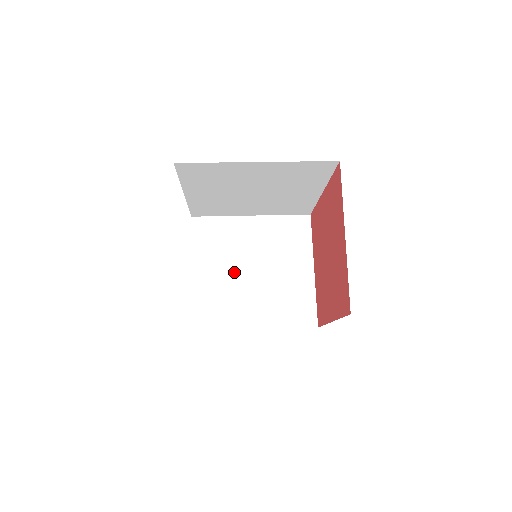
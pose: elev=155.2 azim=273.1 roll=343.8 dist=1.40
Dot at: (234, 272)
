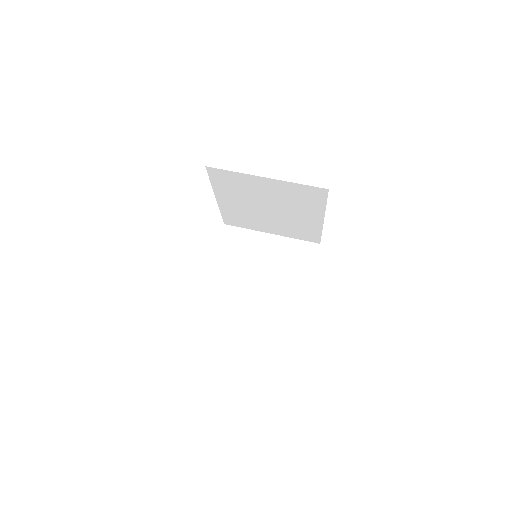
Dot at: (244, 274)
